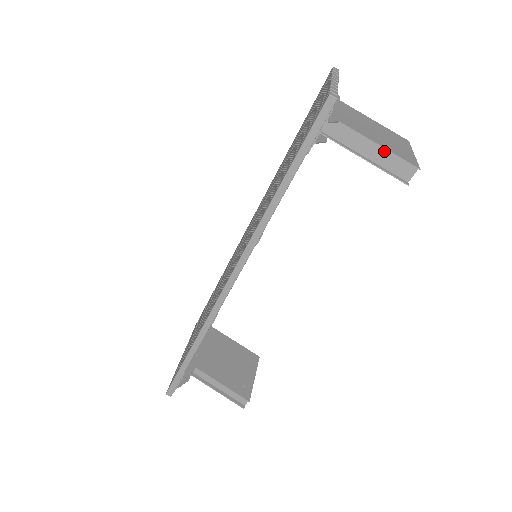
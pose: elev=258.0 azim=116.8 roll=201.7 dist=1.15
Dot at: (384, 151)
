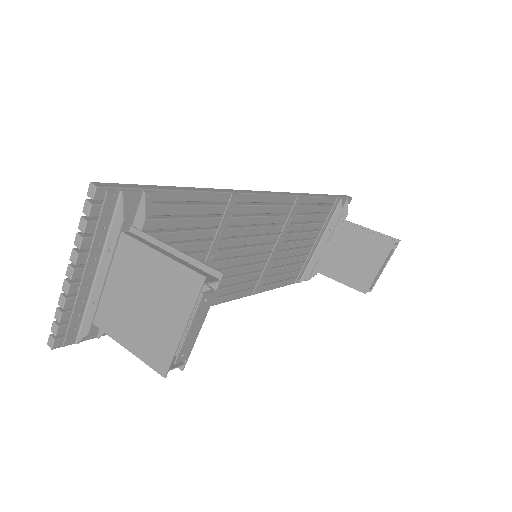
Dot at: occluded
